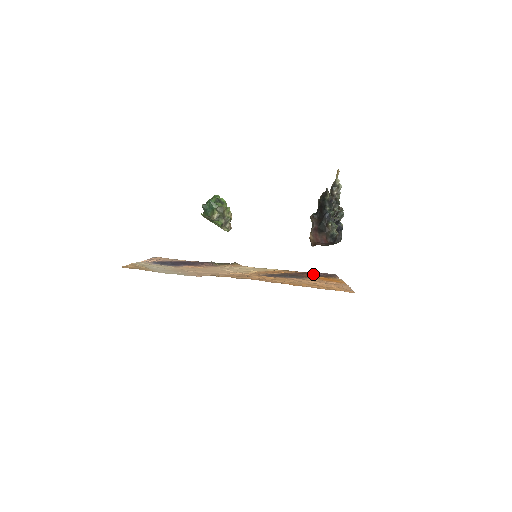
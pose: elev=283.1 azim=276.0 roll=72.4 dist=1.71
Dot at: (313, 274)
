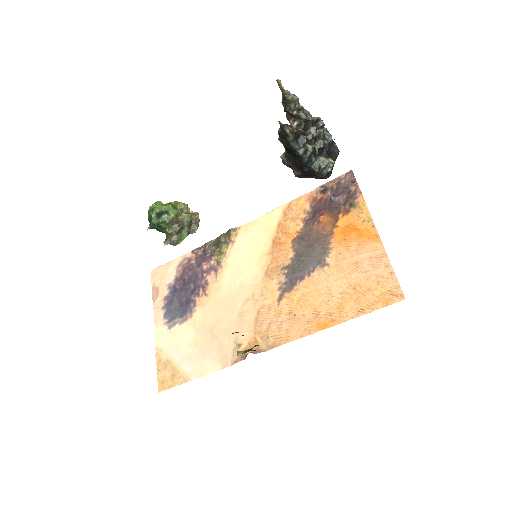
Dot at: (327, 203)
